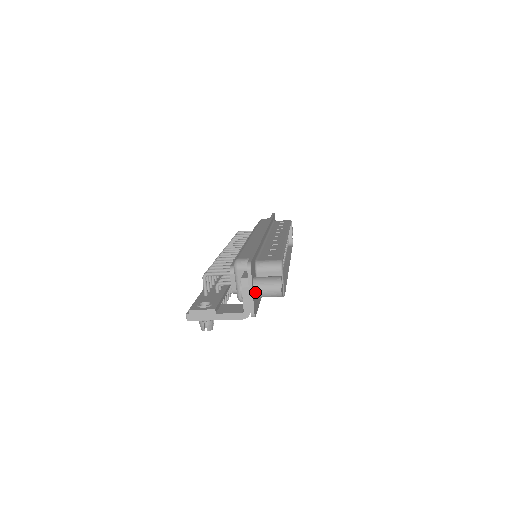
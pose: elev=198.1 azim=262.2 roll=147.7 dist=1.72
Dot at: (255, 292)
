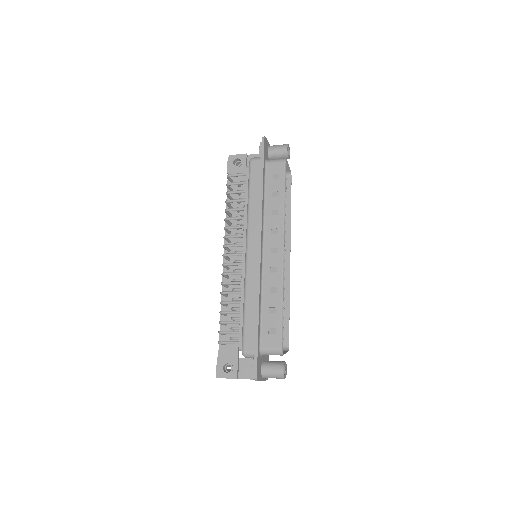
Dot at: occluded
